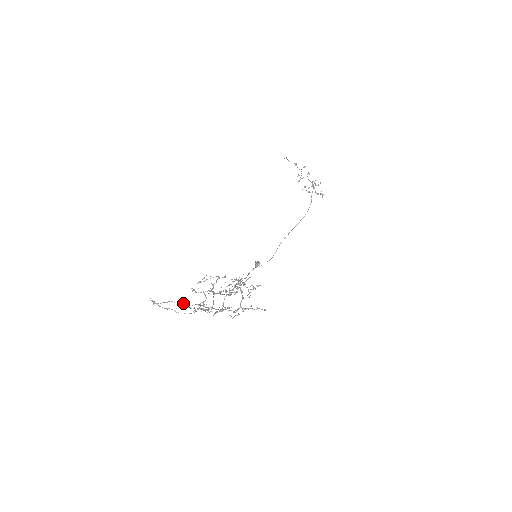
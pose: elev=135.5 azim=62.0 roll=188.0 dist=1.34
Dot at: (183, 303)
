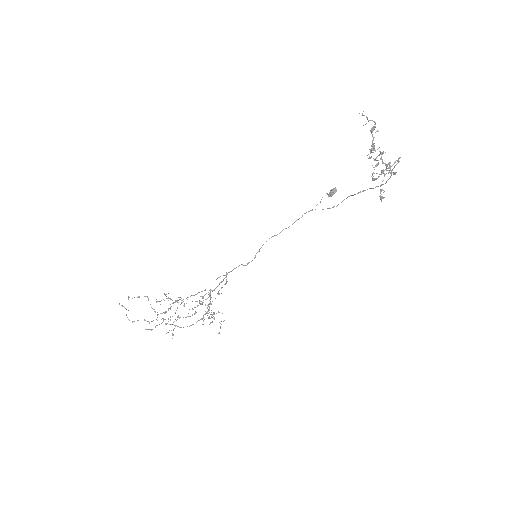
Dot at: (137, 320)
